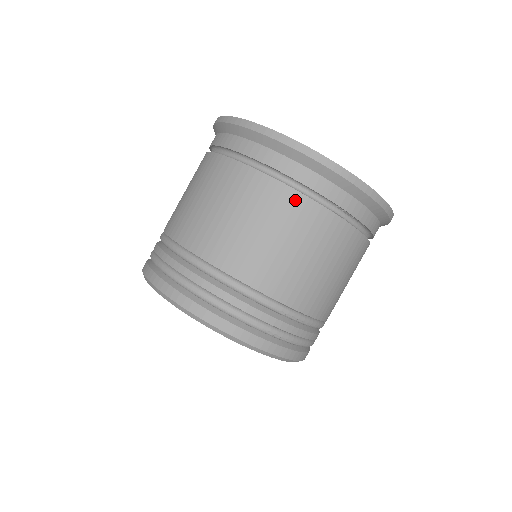
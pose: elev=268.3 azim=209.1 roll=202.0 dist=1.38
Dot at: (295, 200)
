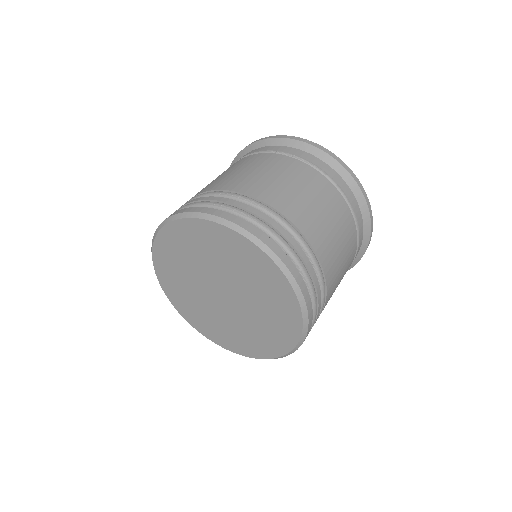
Dot at: (239, 161)
